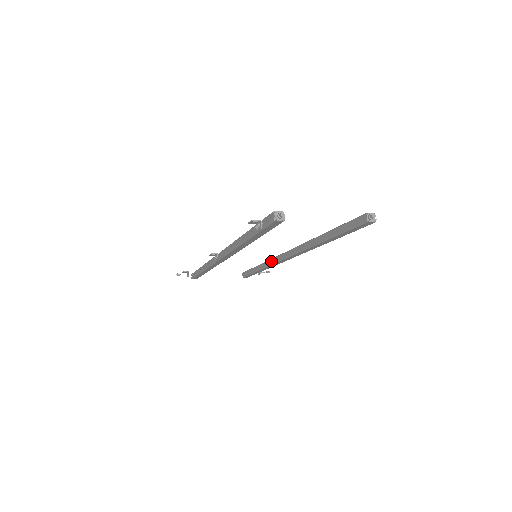
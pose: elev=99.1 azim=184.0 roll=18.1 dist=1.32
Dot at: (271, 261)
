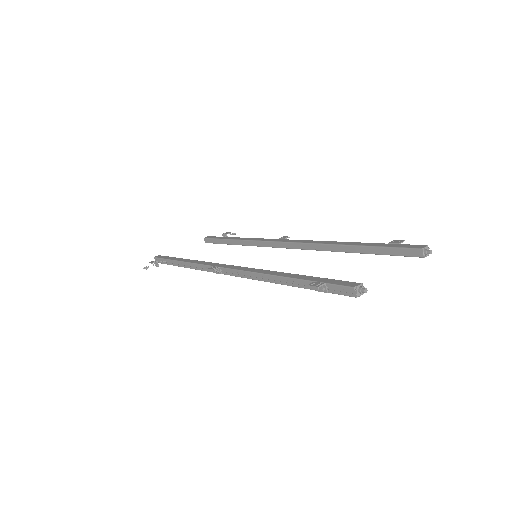
Dot at: (257, 243)
